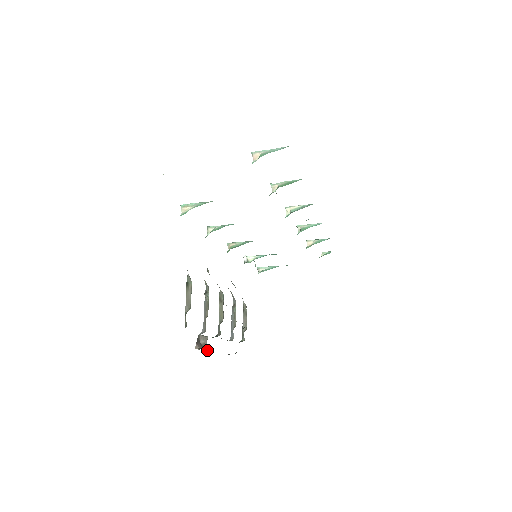
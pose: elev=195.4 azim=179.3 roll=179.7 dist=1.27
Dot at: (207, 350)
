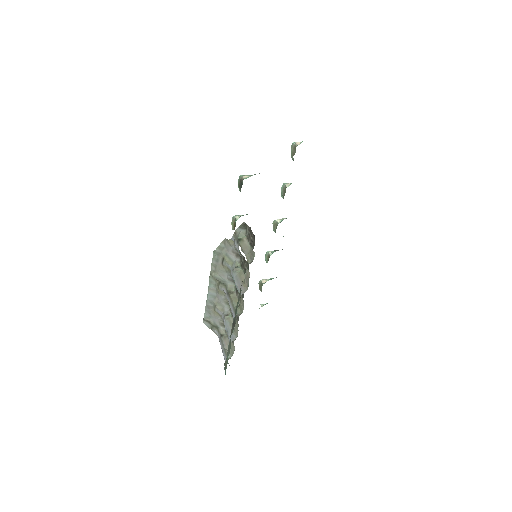
Dot at: occluded
